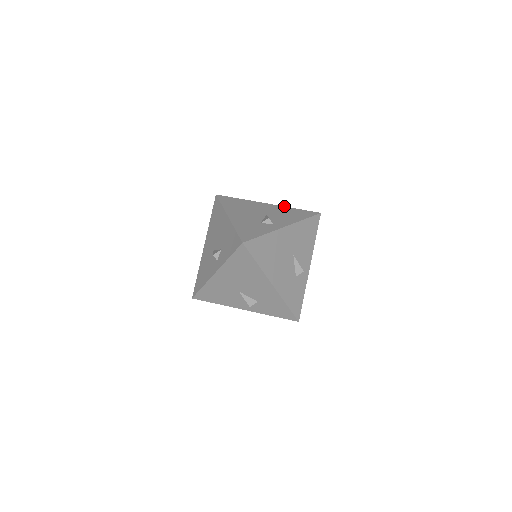
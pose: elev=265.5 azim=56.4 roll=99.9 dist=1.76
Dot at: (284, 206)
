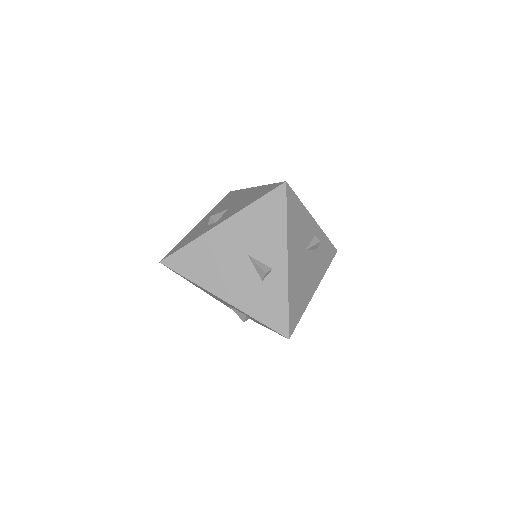
Dot at: (240, 210)
